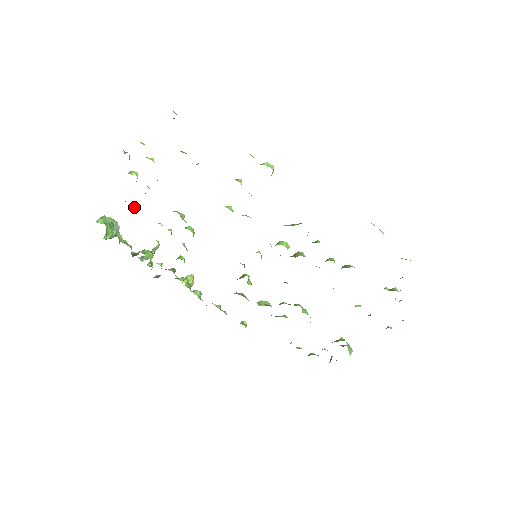
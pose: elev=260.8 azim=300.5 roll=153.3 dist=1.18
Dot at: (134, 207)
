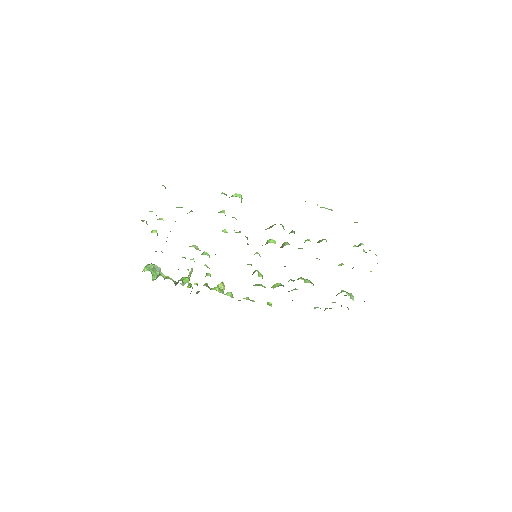
Dot at: occluded
